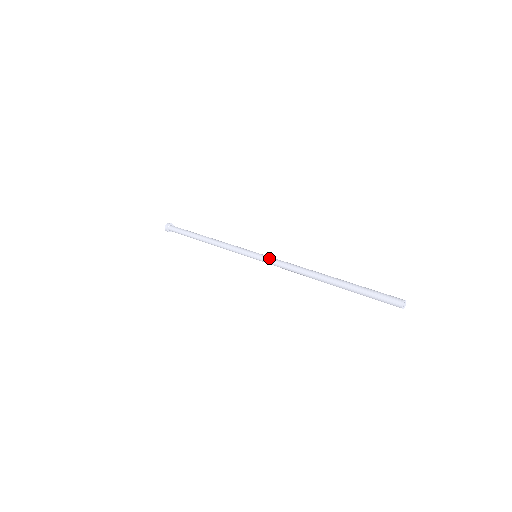
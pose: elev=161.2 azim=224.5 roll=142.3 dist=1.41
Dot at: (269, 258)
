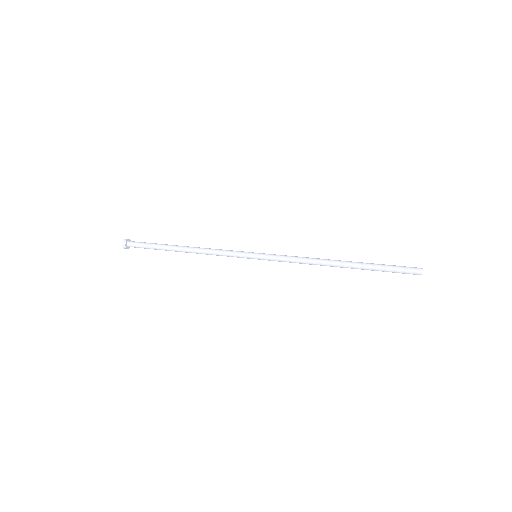
Dot at: (274, 256)
